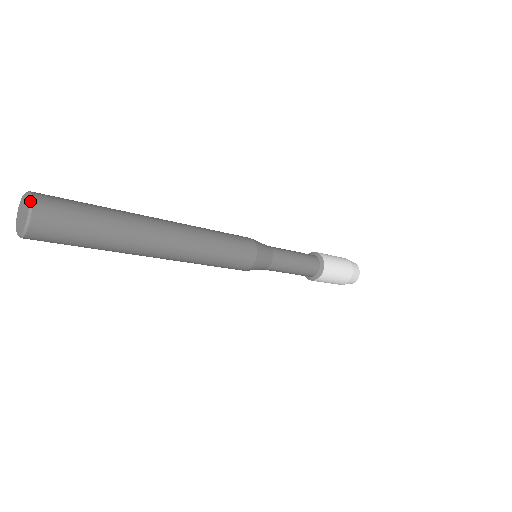
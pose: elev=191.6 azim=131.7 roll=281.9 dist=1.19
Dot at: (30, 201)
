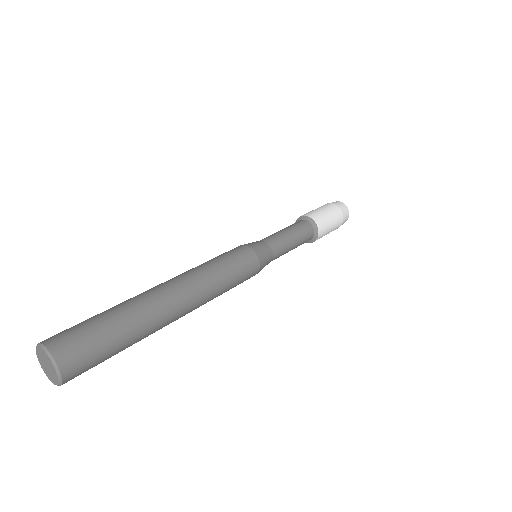
Dot at: (55, 366)
